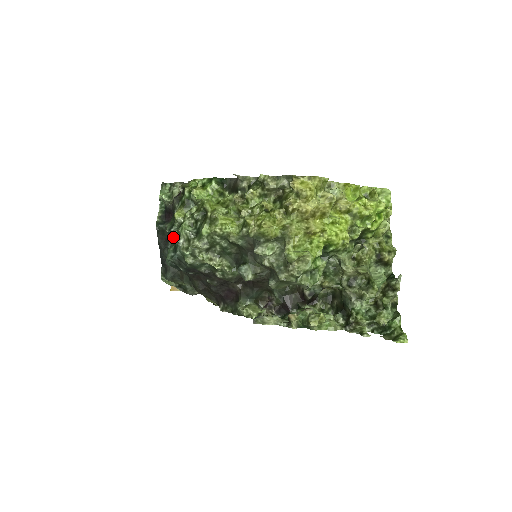
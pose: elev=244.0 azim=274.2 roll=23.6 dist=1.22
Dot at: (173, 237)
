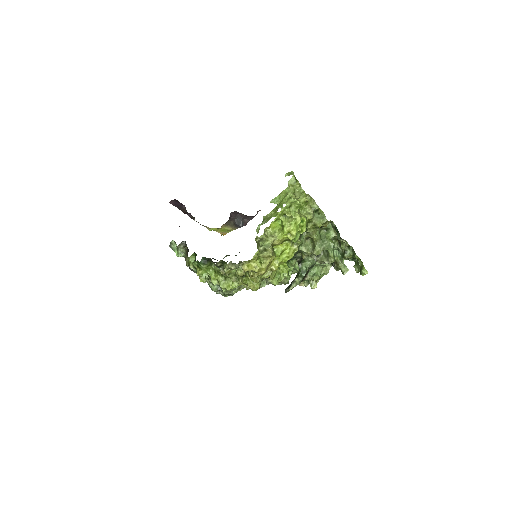
Dot at: occluded
